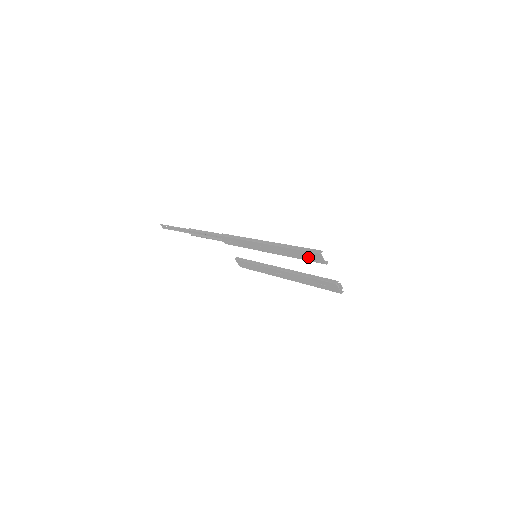
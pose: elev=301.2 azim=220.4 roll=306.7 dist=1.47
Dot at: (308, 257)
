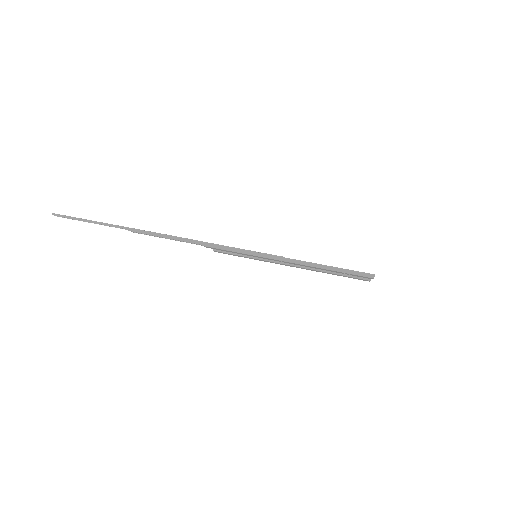
Dot at: occluded
